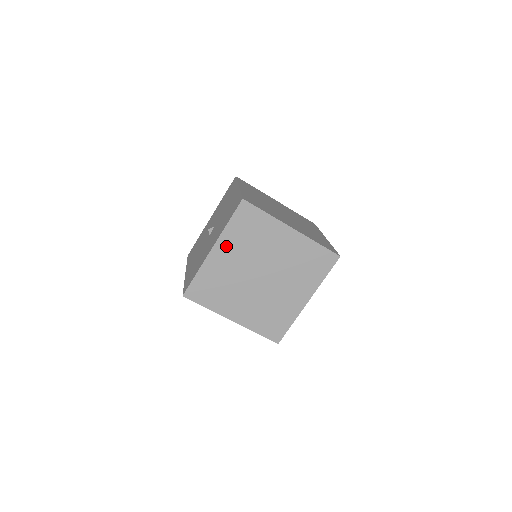
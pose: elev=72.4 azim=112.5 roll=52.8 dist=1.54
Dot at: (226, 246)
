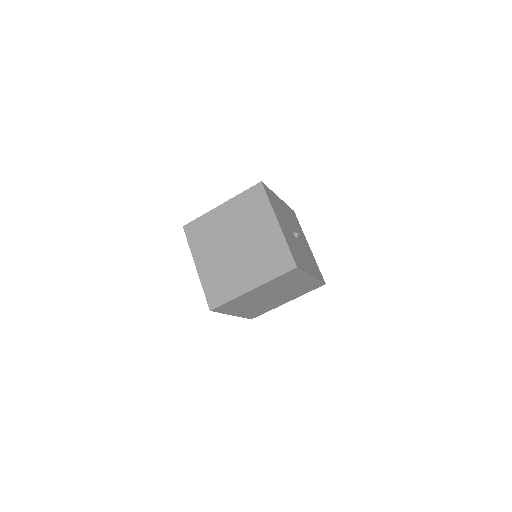
Dot at: (236, 311)
